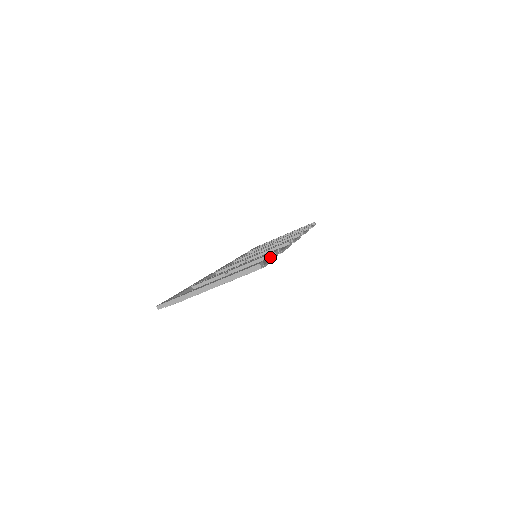
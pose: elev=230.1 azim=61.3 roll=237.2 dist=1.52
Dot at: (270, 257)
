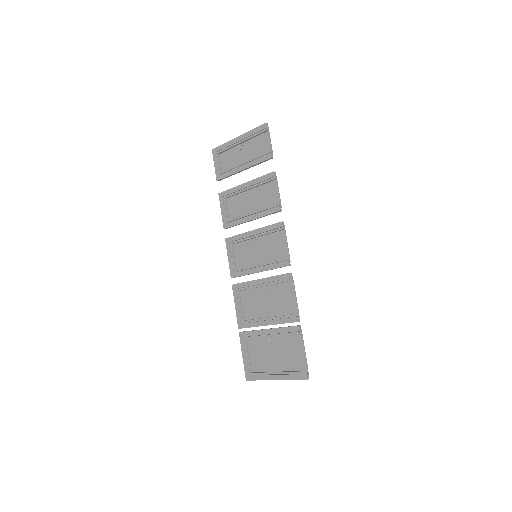
Dot at: (297, 334)
